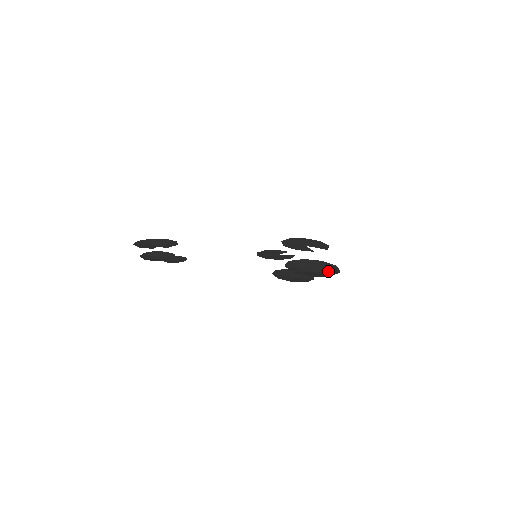
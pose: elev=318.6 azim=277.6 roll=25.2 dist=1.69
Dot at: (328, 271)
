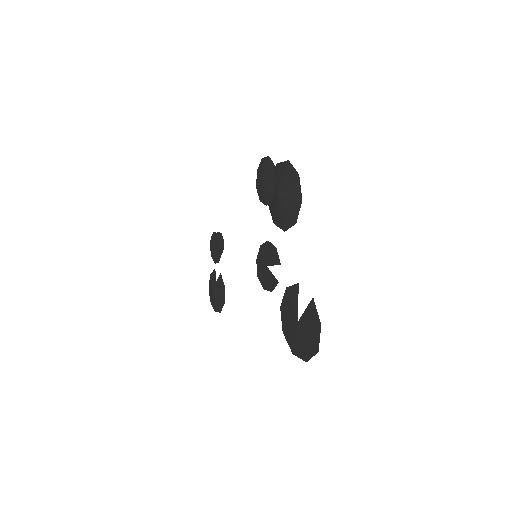
Dot at: (291, 187)
